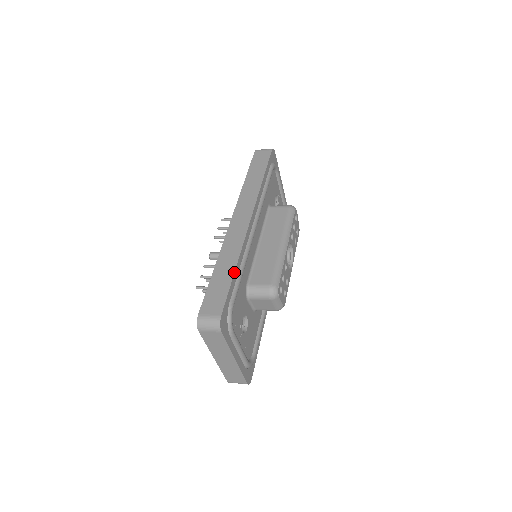
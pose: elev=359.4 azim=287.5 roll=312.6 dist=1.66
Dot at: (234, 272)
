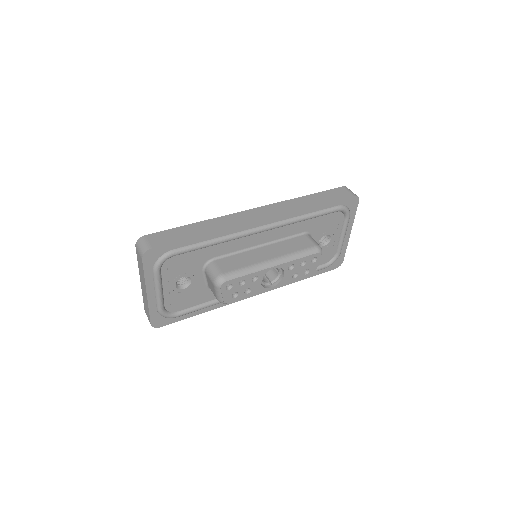
Dot at: (199, 235)
